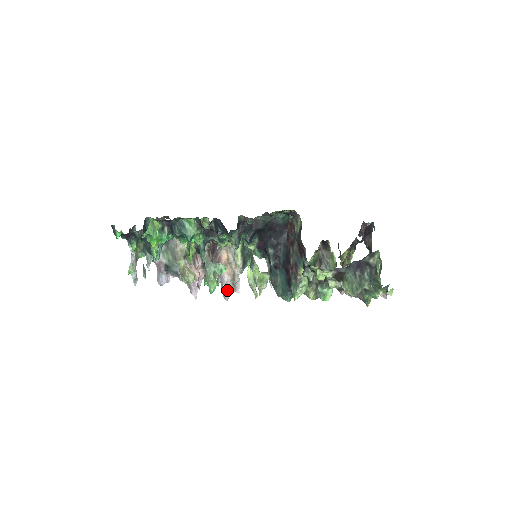
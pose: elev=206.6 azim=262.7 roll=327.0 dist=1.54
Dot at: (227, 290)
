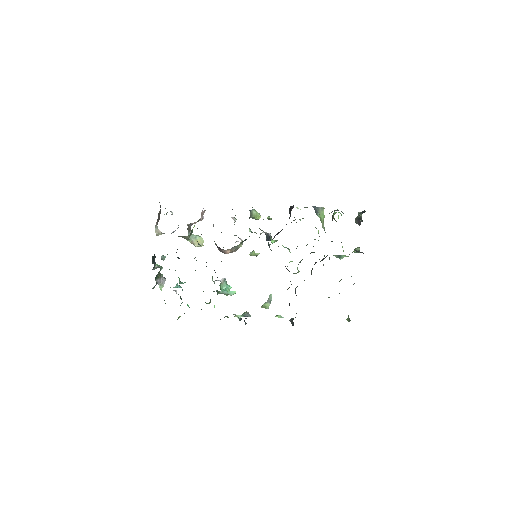
Dot at: occluded
